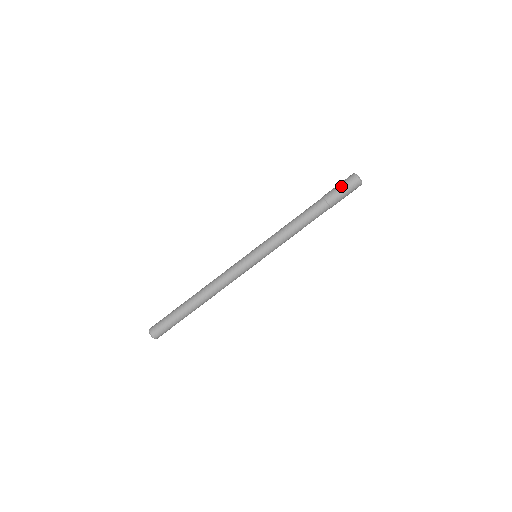
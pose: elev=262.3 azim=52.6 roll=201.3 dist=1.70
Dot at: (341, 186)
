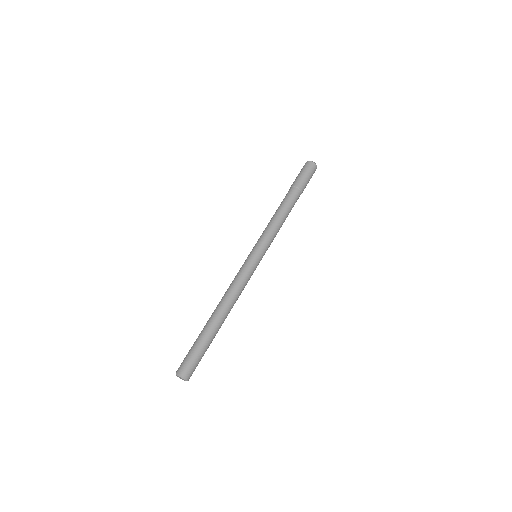
Dot at: (301, 172)
